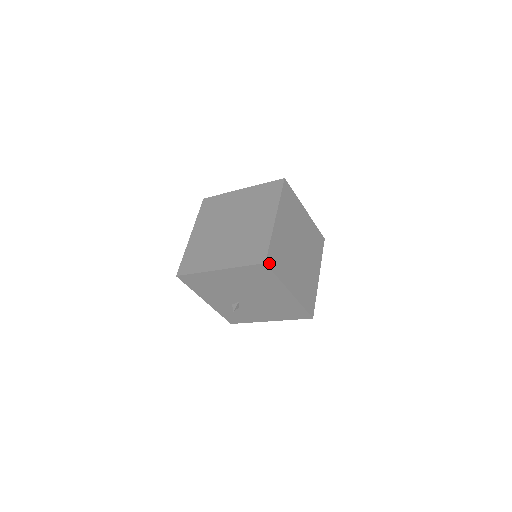
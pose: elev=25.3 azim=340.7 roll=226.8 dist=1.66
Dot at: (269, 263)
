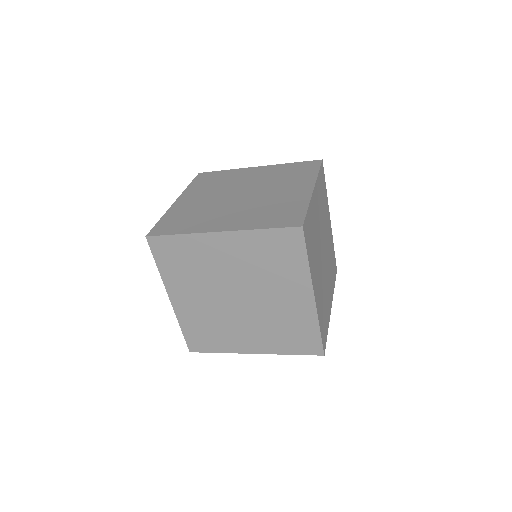
Dot at: (324, 345)
